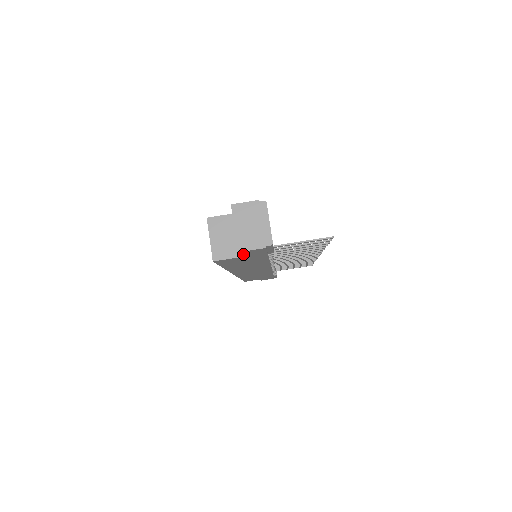
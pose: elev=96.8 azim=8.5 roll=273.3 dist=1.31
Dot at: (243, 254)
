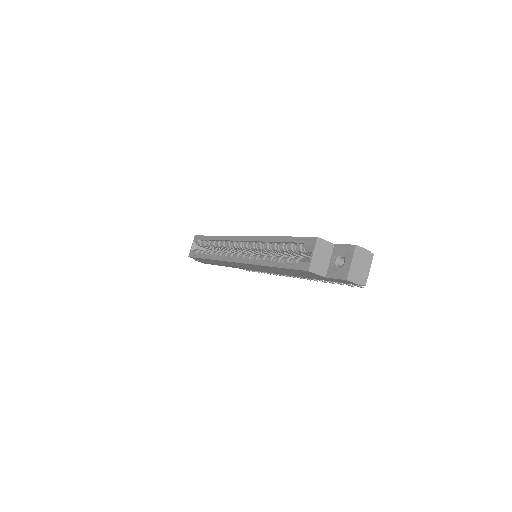
Dot at: (337, 279)
